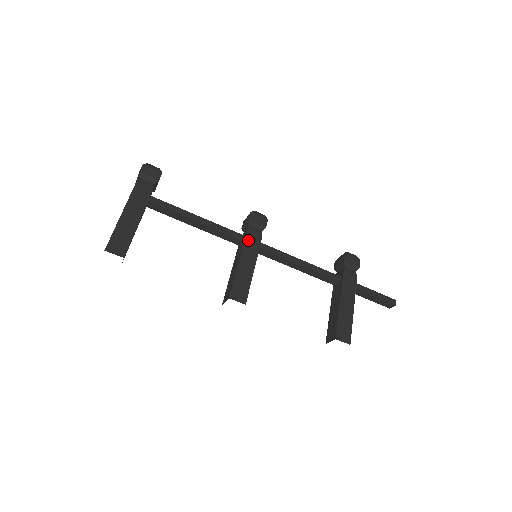
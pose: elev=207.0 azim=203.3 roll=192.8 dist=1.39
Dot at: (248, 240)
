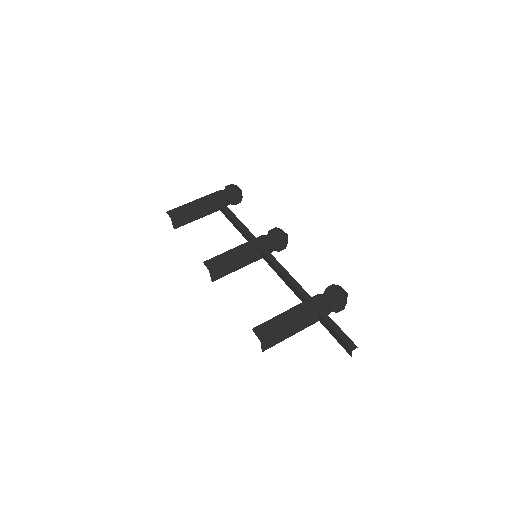
Dot at: (255, 241)
